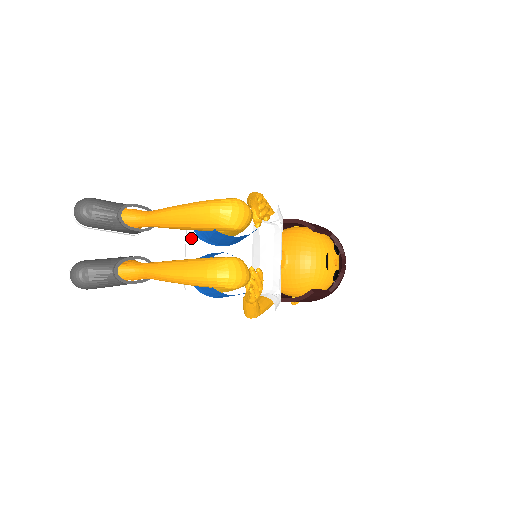
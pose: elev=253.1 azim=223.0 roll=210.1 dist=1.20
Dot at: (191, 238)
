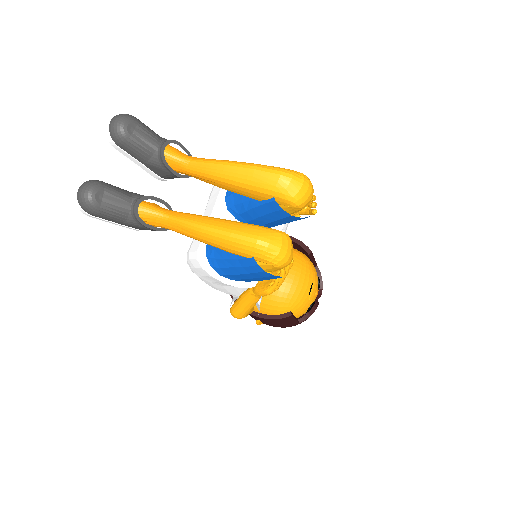
Dot at: (220, 206)
